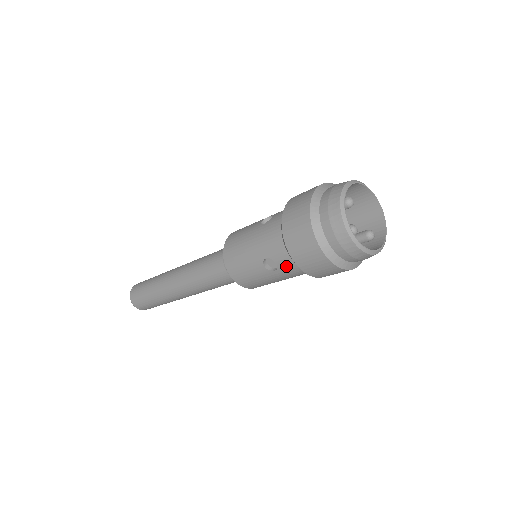
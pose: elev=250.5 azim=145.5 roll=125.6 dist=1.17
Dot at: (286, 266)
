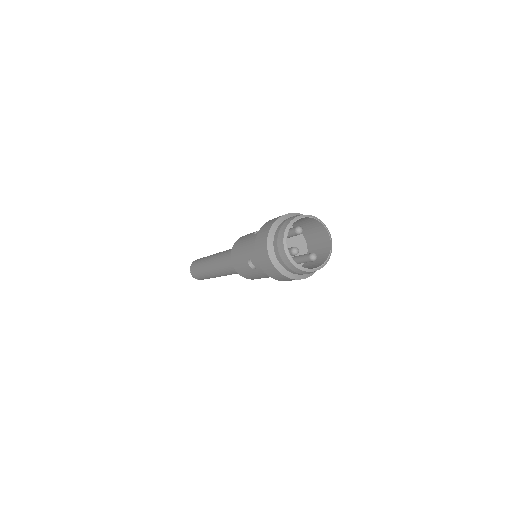
Dot at: occluded
